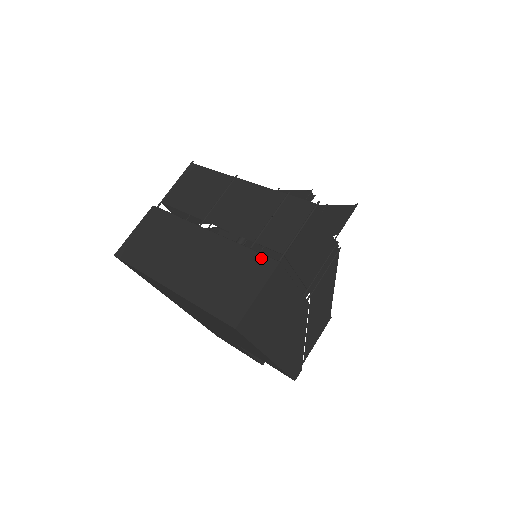
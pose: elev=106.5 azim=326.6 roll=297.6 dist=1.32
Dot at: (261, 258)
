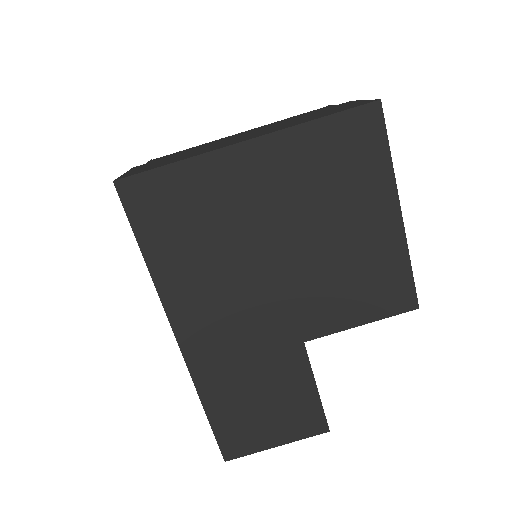
Dot at: (329, 107)
